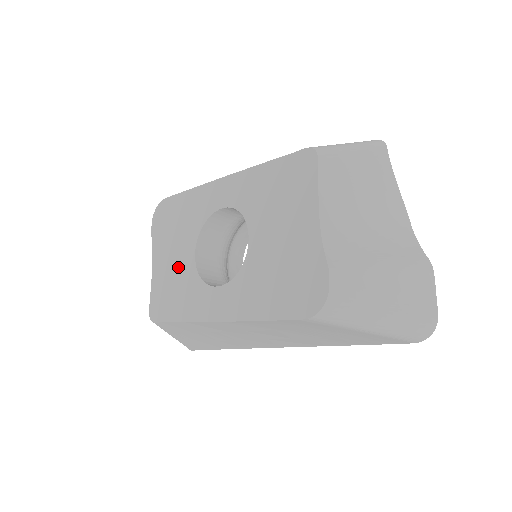
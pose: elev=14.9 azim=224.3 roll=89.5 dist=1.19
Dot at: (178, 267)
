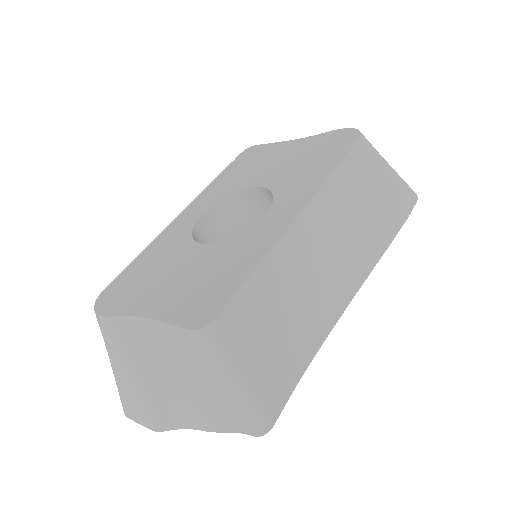
Dot at: (193, 269)
